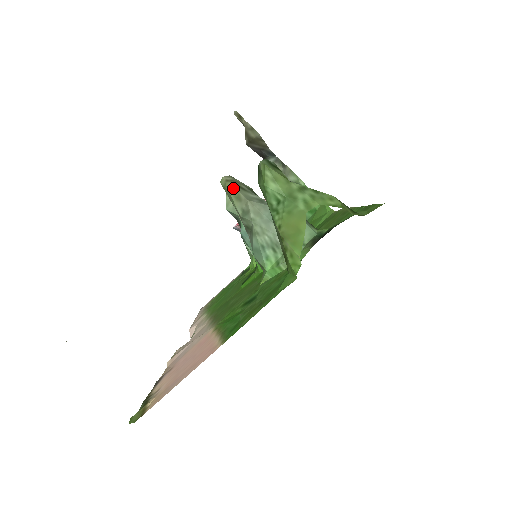
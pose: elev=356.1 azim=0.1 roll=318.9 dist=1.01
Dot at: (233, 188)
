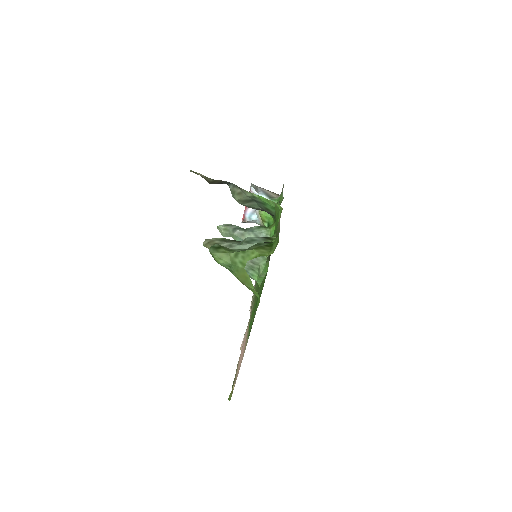
Dot at: occluded
